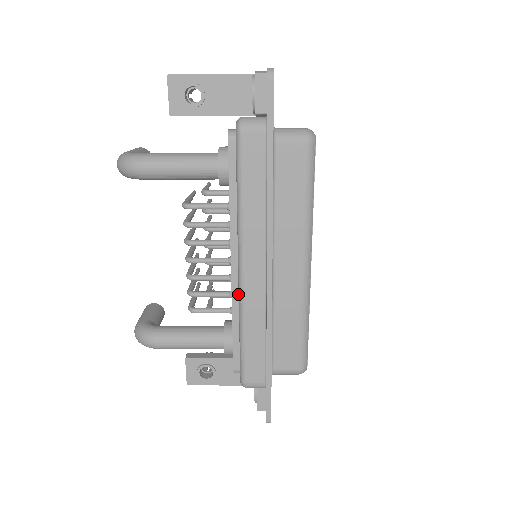
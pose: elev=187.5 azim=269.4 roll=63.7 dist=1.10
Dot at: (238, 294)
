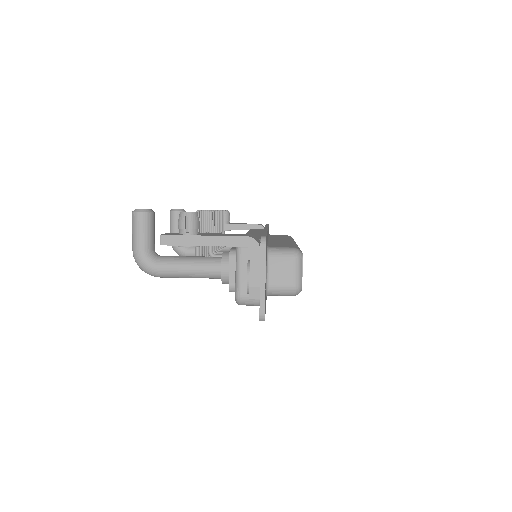
Dot at: occluded
